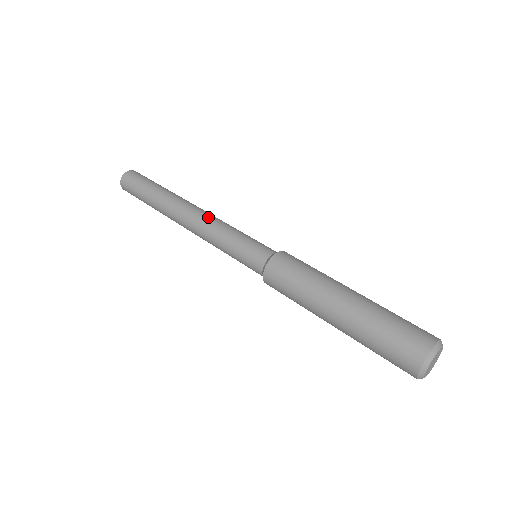
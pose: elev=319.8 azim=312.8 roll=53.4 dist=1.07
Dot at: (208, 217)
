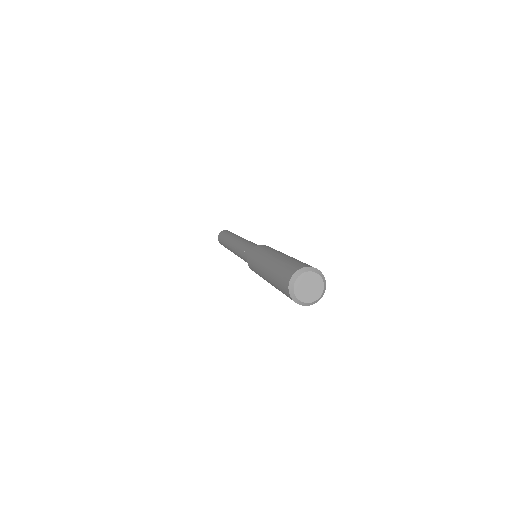
Dot at: (243, 239)
